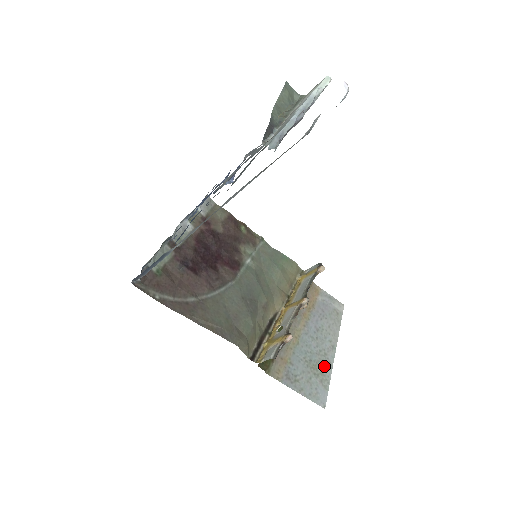
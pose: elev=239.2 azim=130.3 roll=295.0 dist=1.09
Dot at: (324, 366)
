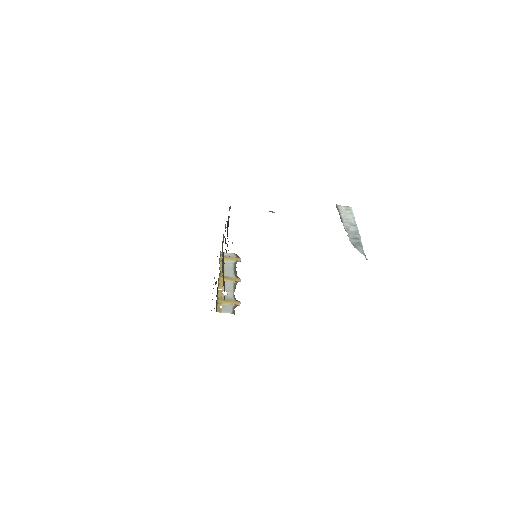
Dot at: occluded
